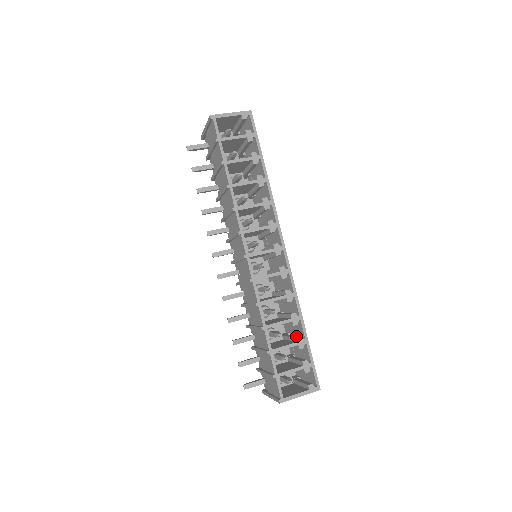
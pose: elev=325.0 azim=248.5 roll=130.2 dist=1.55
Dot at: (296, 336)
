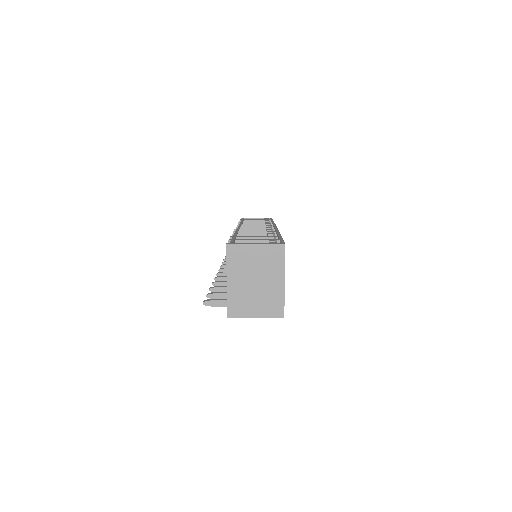
Dot at: occluded
